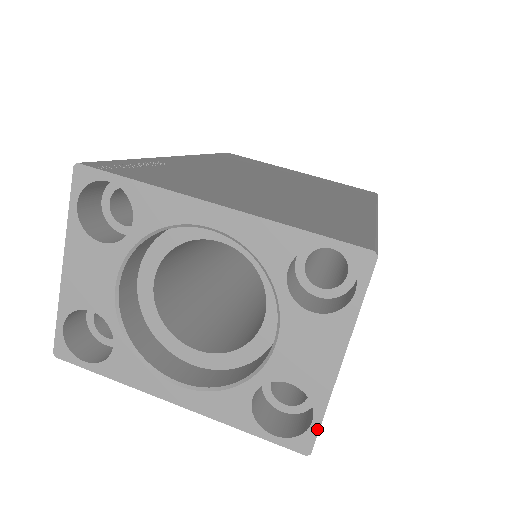
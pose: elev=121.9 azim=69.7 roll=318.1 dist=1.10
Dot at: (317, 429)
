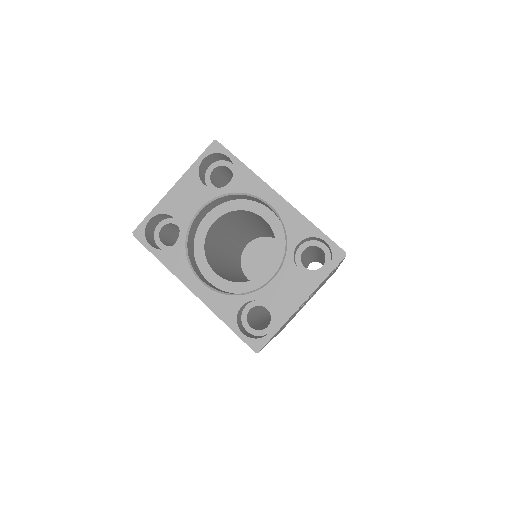
Dot at: (270, 338)
